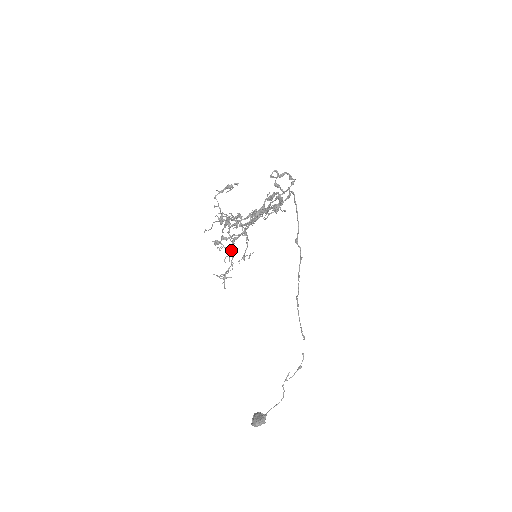
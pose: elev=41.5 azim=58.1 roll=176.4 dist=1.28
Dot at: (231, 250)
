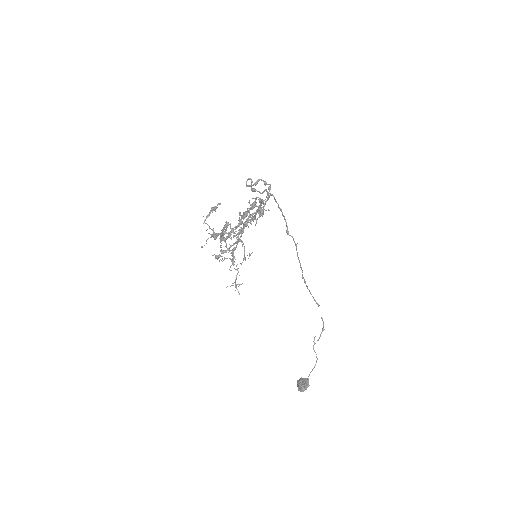
Dot at: (233, 259)
